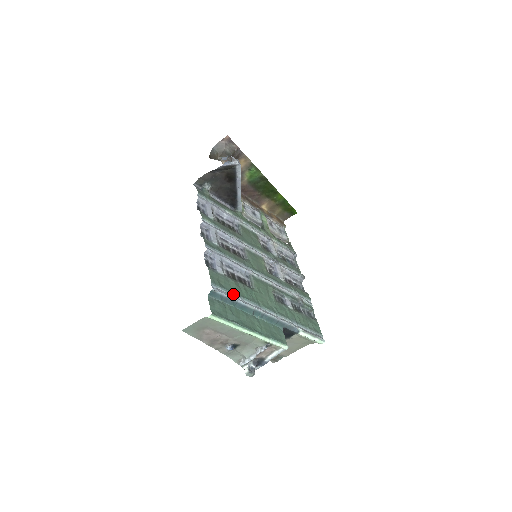
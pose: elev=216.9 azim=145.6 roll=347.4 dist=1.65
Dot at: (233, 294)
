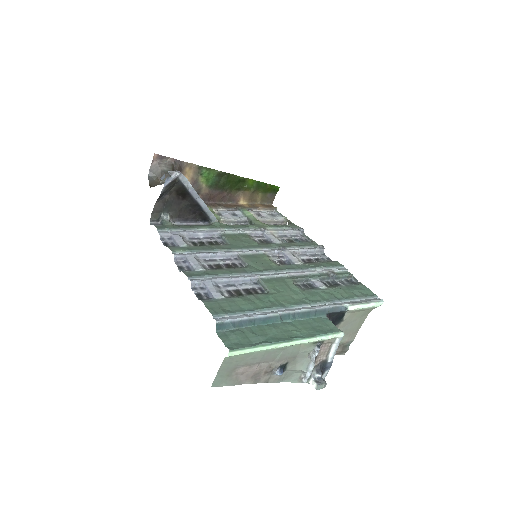
Dot at: (246, 313)
